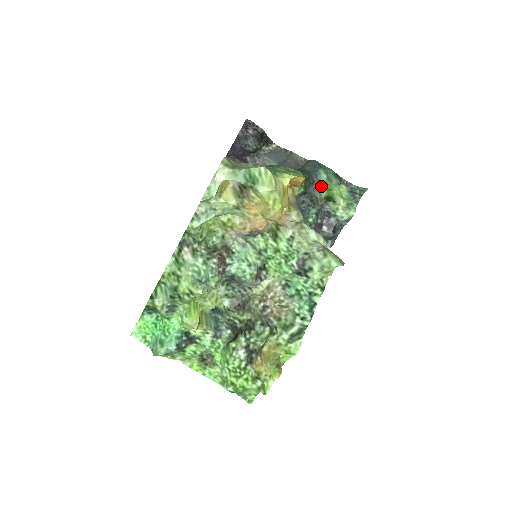
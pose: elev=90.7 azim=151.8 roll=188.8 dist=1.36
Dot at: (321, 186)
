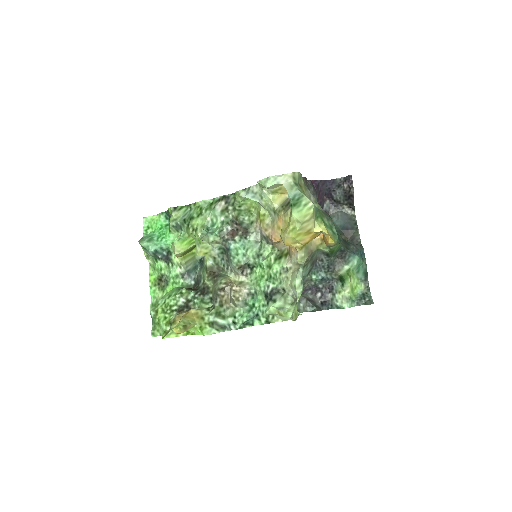
Dot at: (346, 266)
